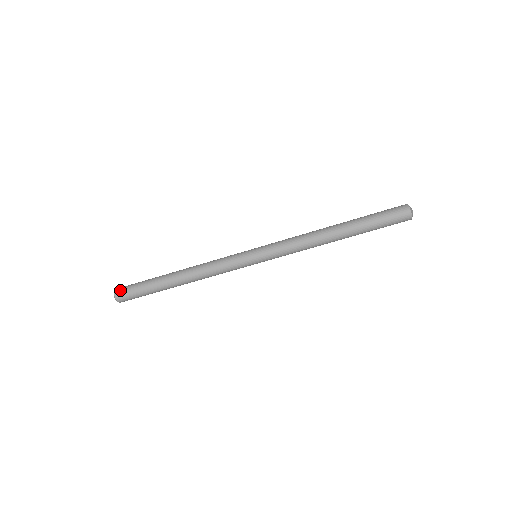
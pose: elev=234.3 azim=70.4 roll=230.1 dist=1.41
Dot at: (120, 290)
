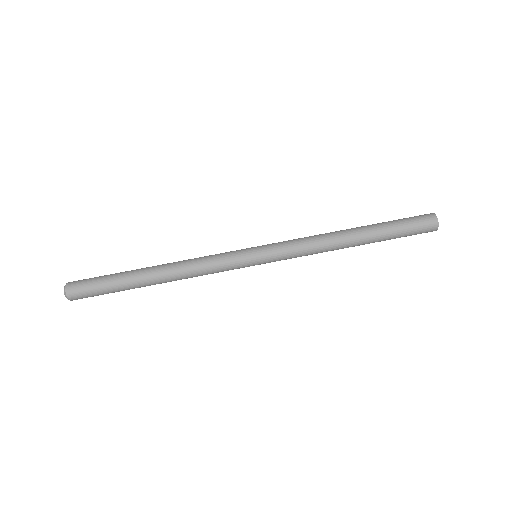
Dot at: (77, 281)
